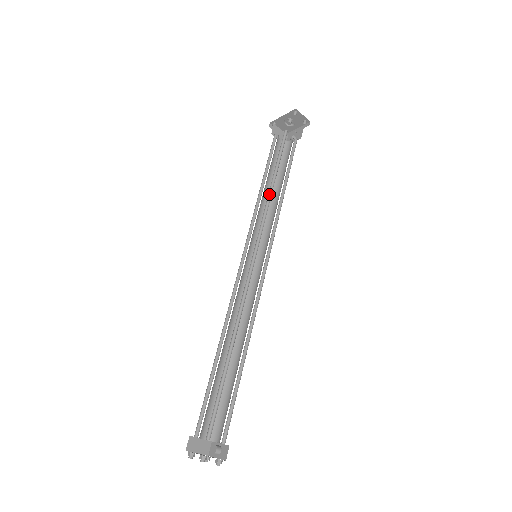
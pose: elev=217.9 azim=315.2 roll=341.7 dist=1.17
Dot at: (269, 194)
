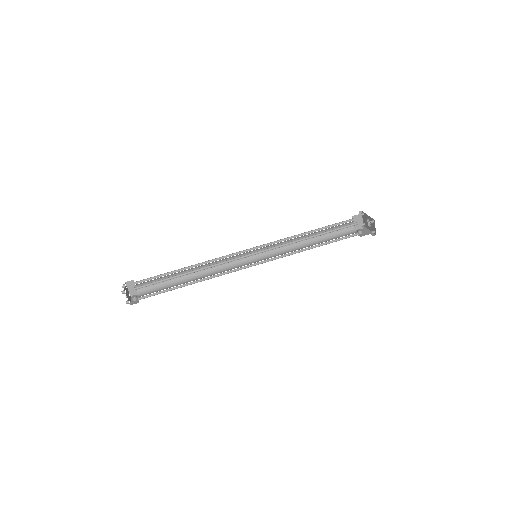
Dot at: (301, 239)
